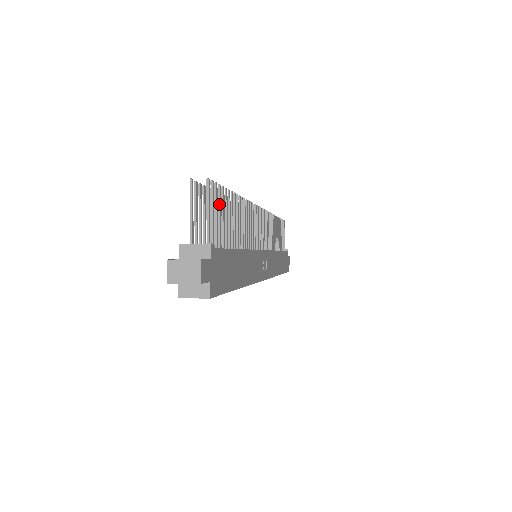
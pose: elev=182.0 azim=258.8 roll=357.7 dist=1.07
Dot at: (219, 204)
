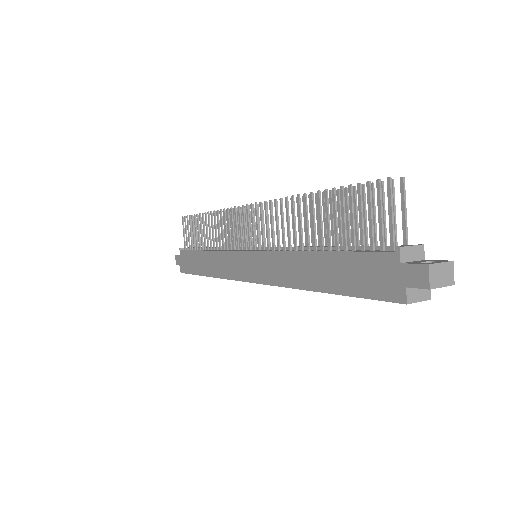
Dot at: occluded
